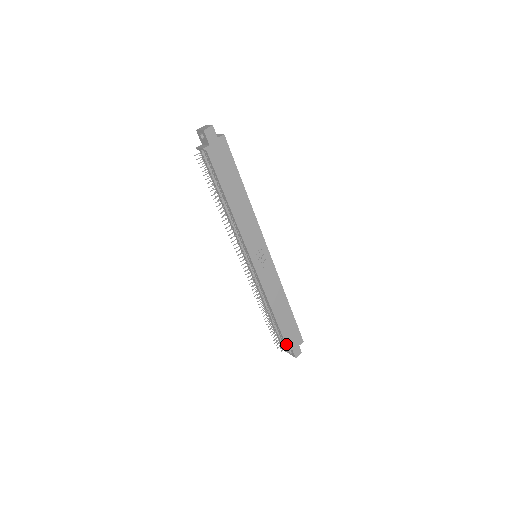
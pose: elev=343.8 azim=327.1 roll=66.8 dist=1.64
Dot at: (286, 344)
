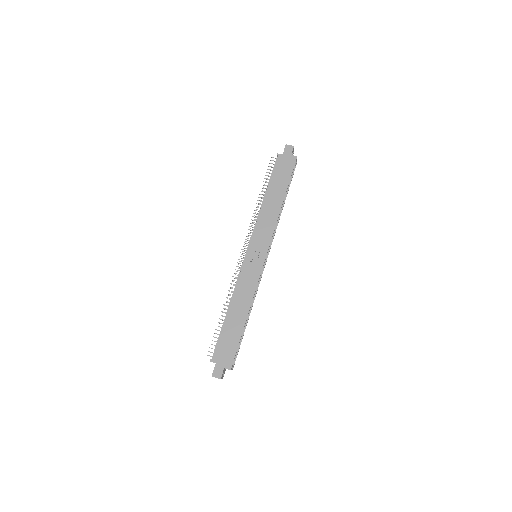
Dot at: (216, 351)
